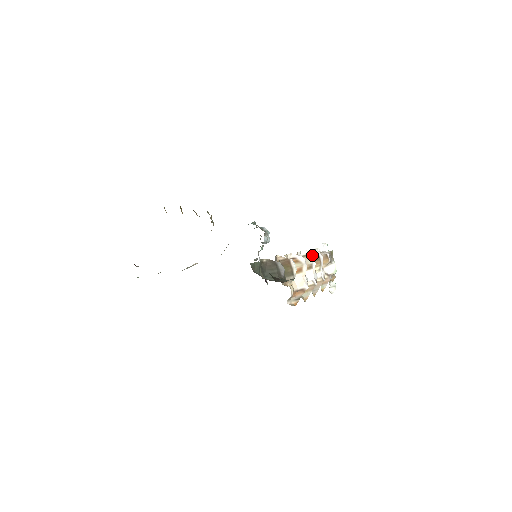
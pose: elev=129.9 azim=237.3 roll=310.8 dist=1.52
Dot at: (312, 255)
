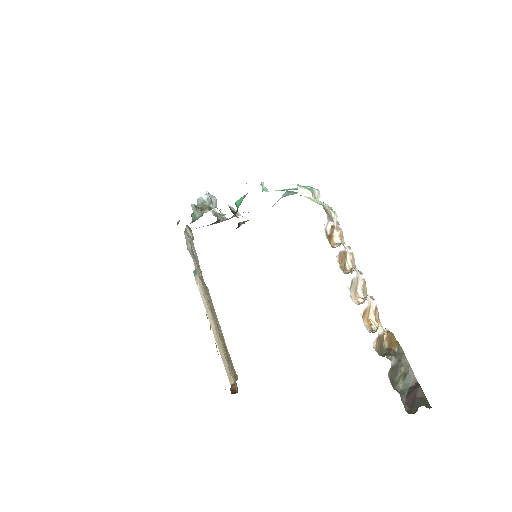
Dot at: (352, 274)
